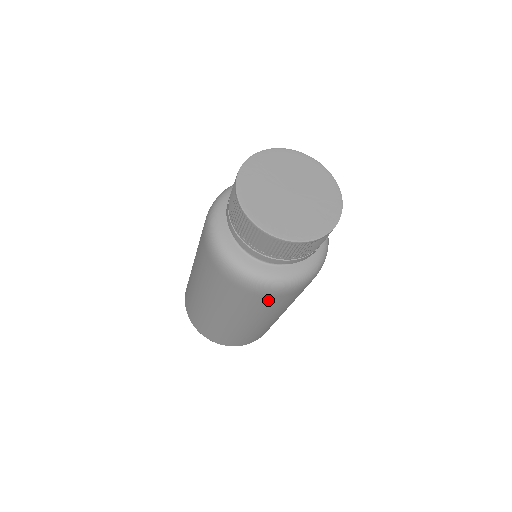
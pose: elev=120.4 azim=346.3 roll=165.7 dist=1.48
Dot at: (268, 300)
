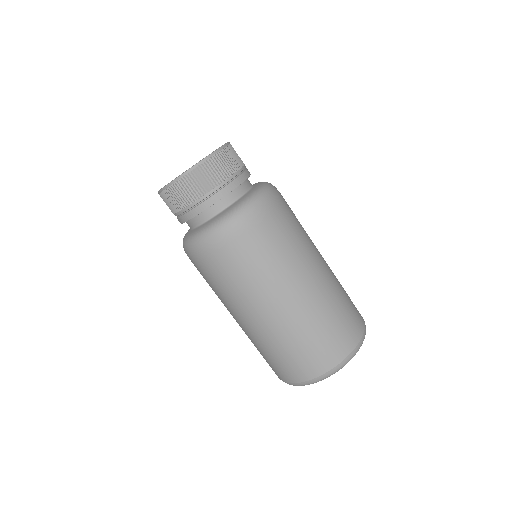
Dot at: (261, 232)
